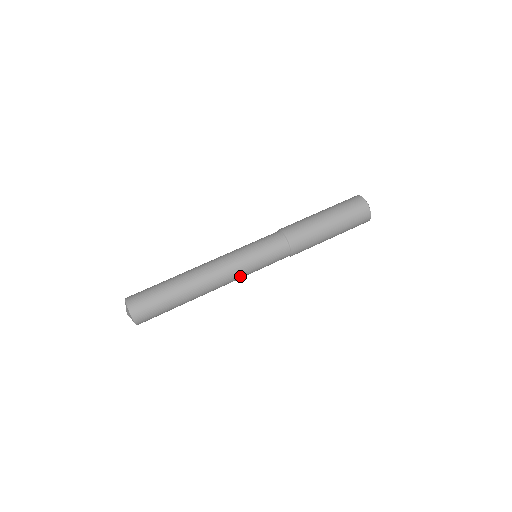
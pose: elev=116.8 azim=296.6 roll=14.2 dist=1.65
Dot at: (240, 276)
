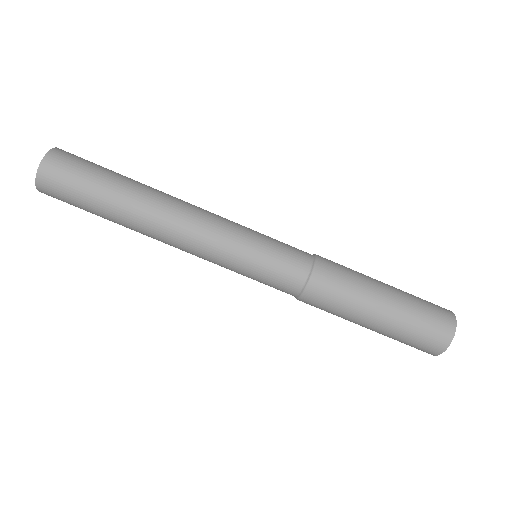
Dot at: (211, 261)
